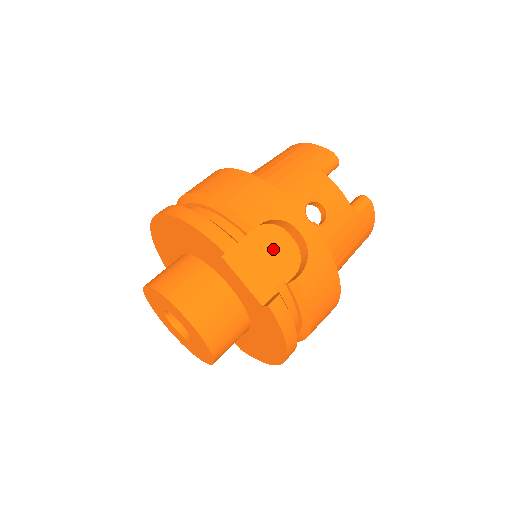
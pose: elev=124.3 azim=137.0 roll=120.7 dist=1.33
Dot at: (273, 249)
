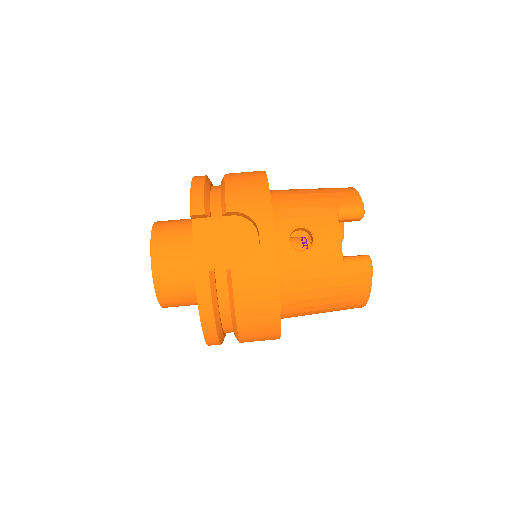
Dot at: (236, 239)
